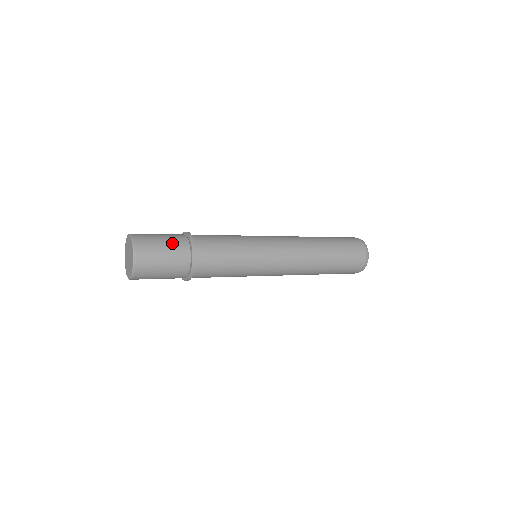
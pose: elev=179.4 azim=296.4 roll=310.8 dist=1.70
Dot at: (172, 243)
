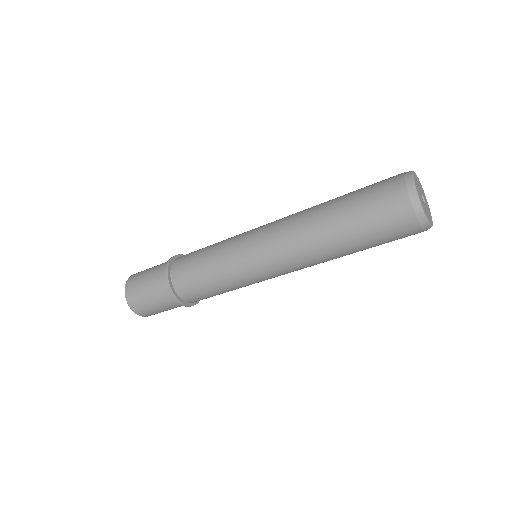
Dot at: (154, 272)
